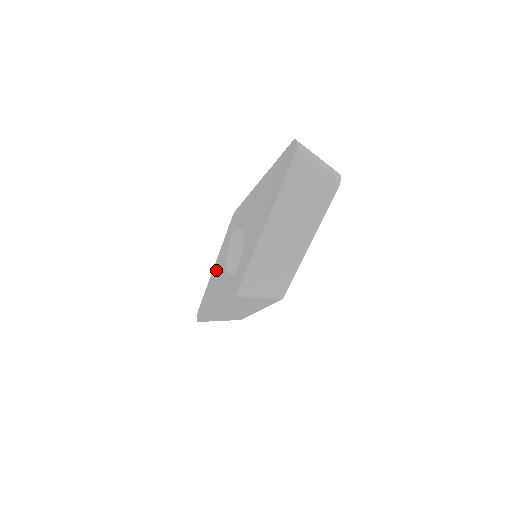
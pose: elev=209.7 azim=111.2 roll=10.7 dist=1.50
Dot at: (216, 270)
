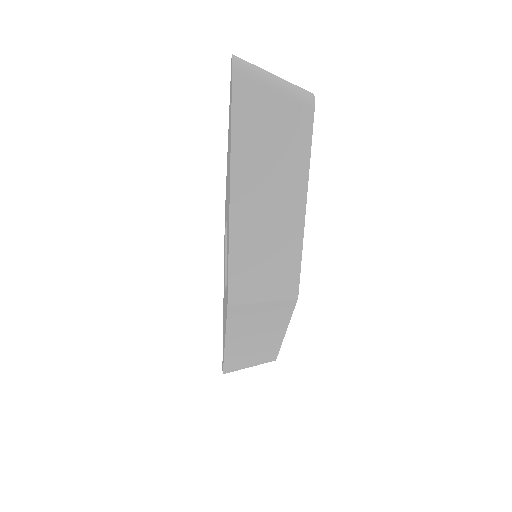
Dot at: occluded
